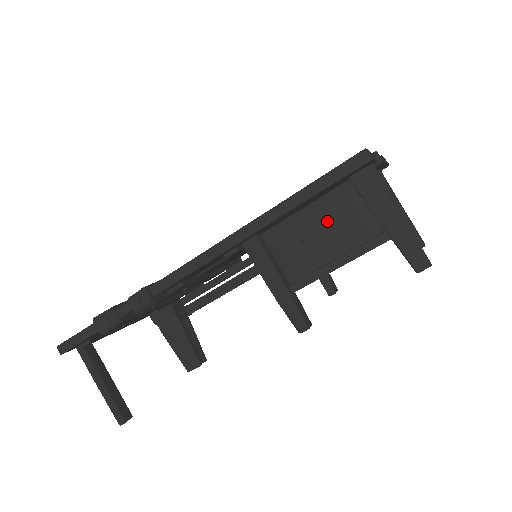
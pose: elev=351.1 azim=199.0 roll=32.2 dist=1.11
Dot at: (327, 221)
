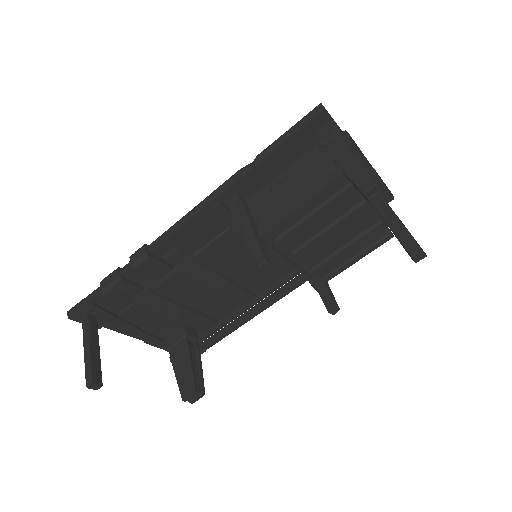
Dot at: (293, 171)
